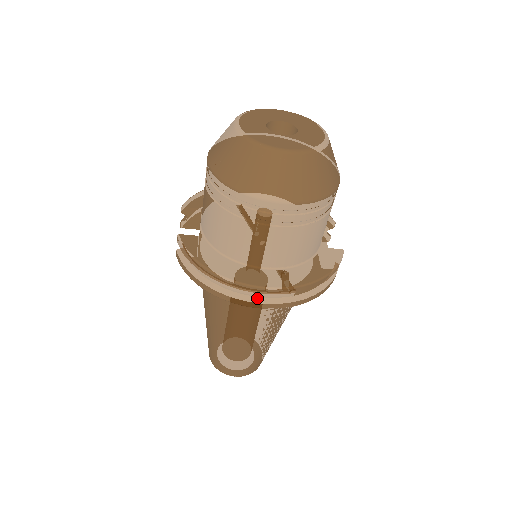
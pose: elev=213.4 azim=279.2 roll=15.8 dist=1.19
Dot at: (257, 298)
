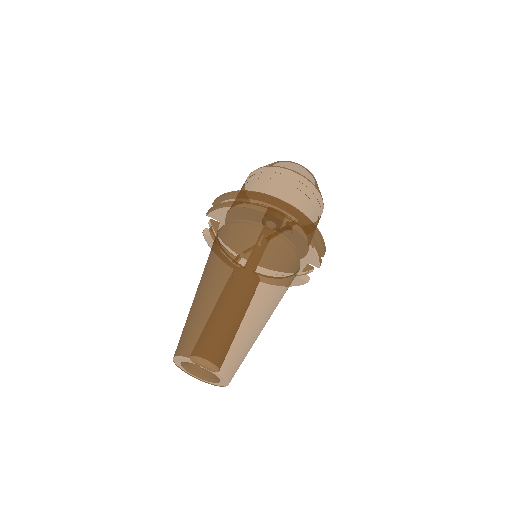
Dot at: (272, 210)
